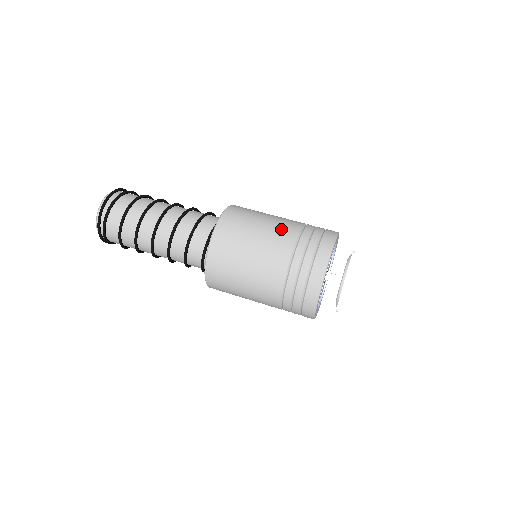
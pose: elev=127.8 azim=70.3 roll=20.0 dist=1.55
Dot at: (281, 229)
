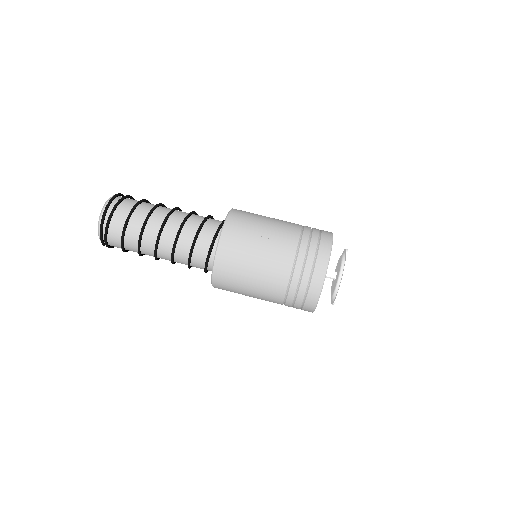
Dot at: (285, 224)
